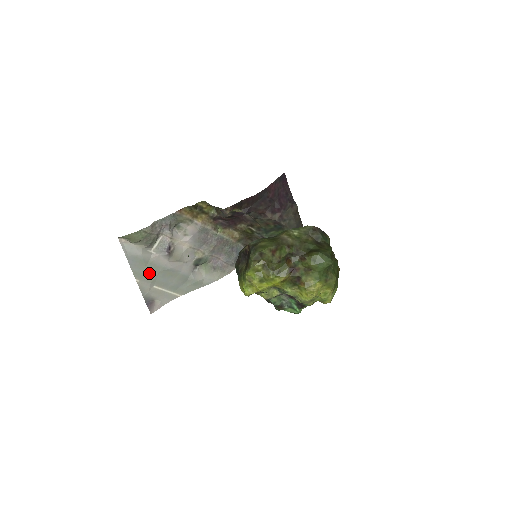
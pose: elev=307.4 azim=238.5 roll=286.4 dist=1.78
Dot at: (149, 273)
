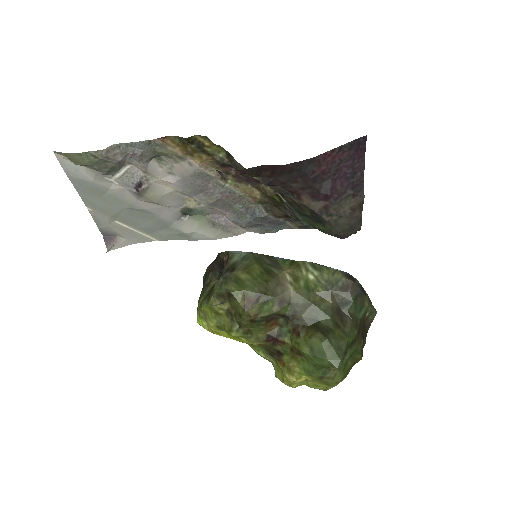
Dot at: (107, 205)
